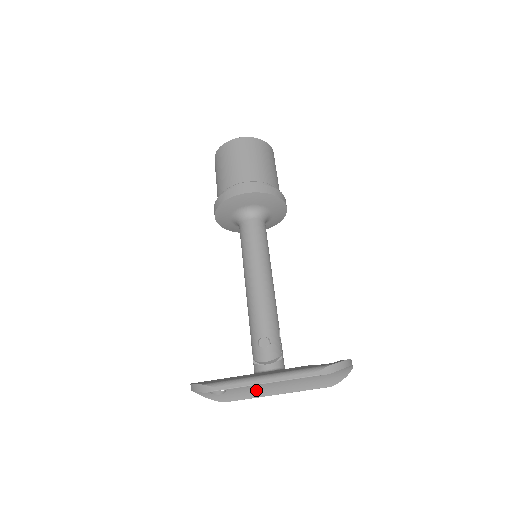
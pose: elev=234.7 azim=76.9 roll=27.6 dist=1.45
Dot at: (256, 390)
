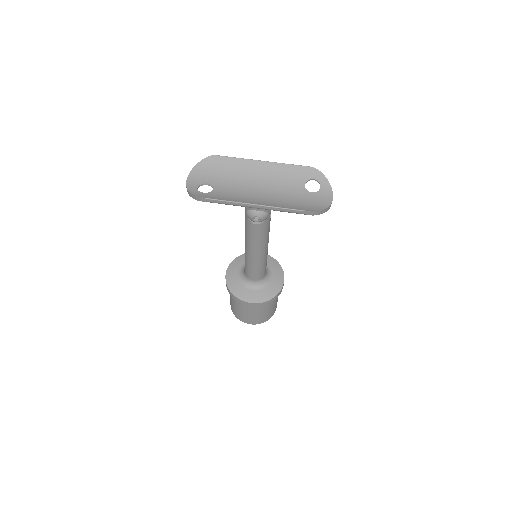
Dot at: (238, 198)
